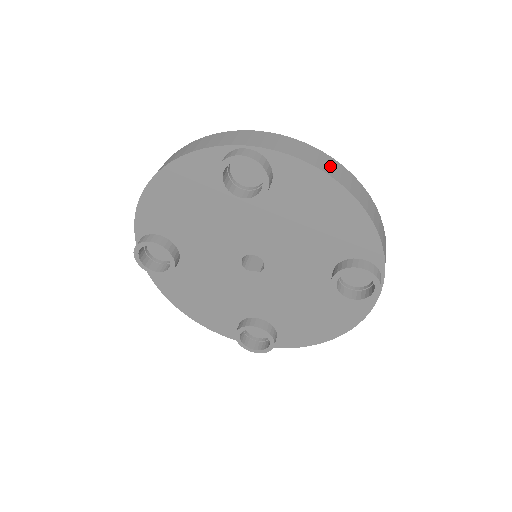
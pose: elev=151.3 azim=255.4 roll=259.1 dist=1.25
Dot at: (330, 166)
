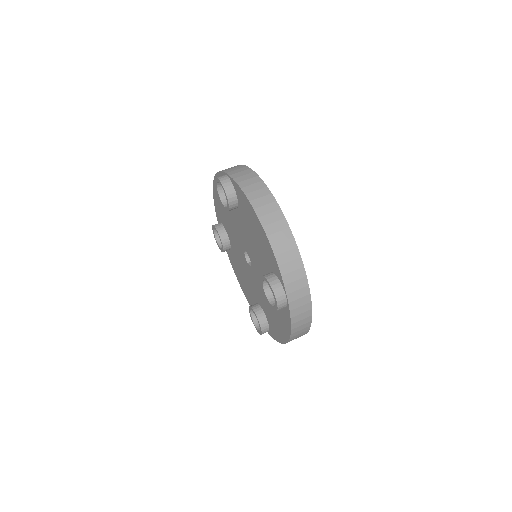
Dot at: (260, 198)
